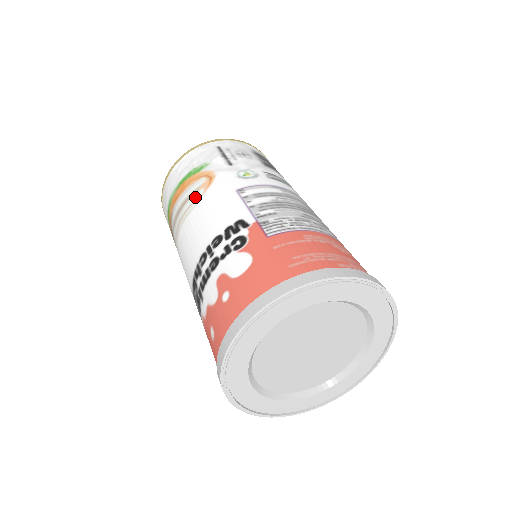
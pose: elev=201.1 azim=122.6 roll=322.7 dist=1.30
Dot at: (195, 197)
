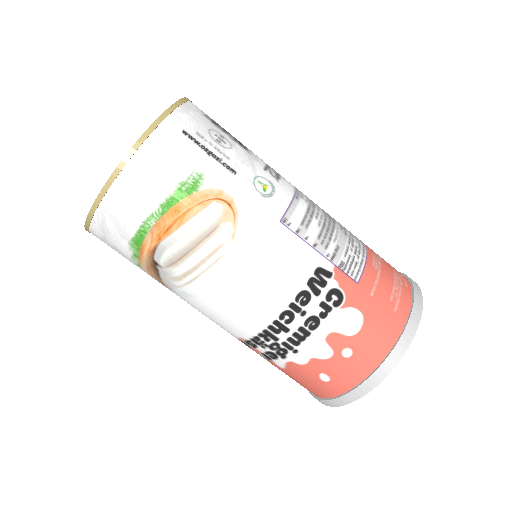
Dot at: (222, 236)
